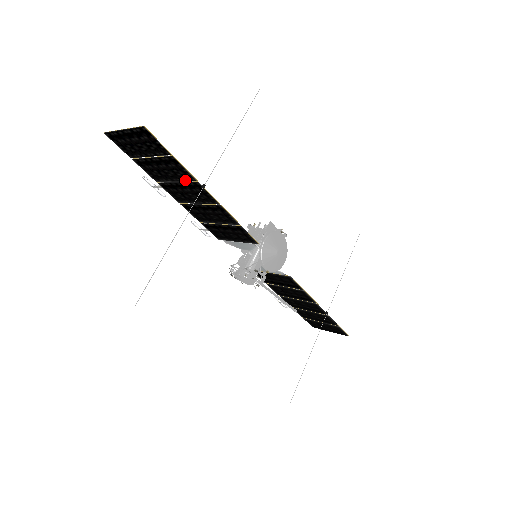
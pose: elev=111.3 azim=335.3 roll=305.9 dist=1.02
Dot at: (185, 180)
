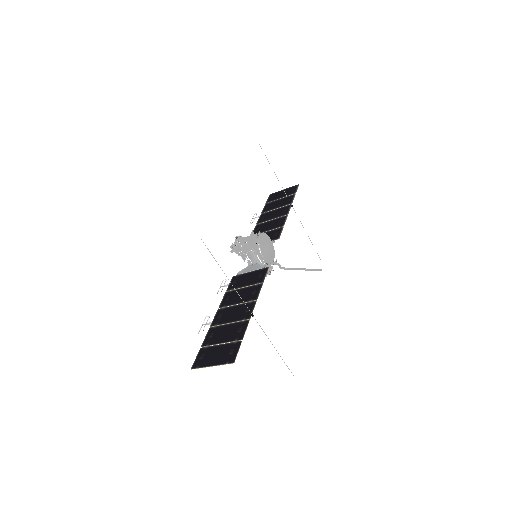
Dot at: (239, 323)
